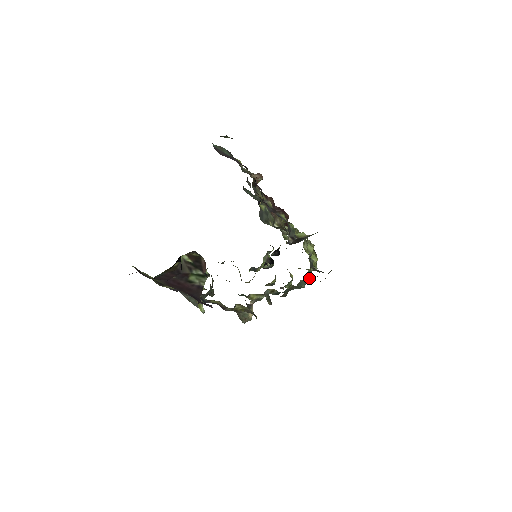
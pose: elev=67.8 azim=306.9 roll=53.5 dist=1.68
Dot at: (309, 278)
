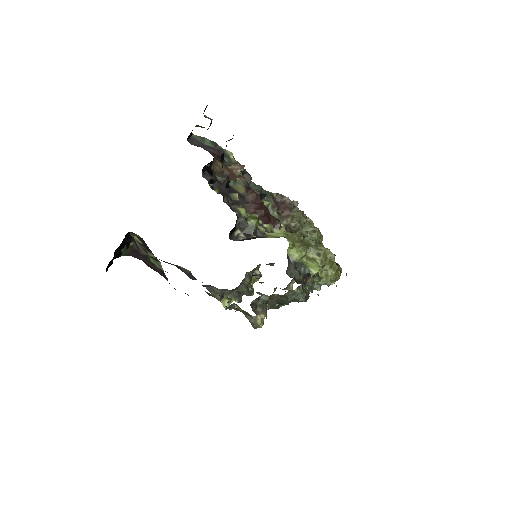
Dot at: occluded
